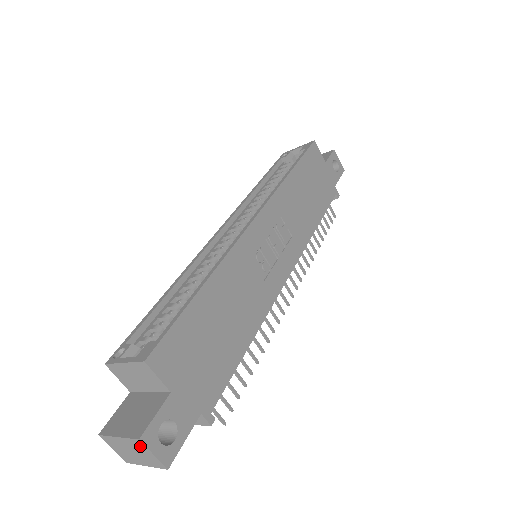
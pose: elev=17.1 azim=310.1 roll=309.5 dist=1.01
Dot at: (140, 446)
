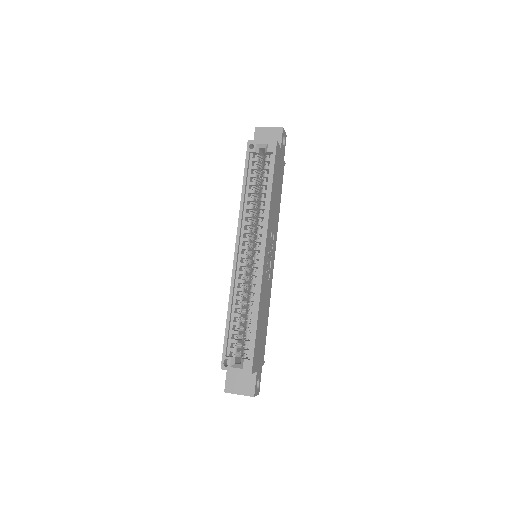
Dot at: (251, 396)
